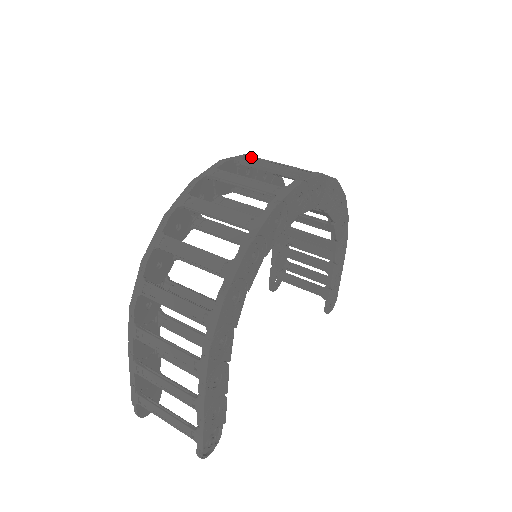
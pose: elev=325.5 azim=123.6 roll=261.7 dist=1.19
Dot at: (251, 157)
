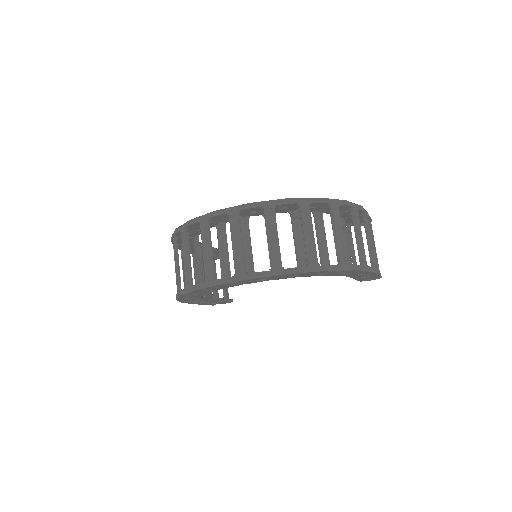
Dot at: (252, 208)
